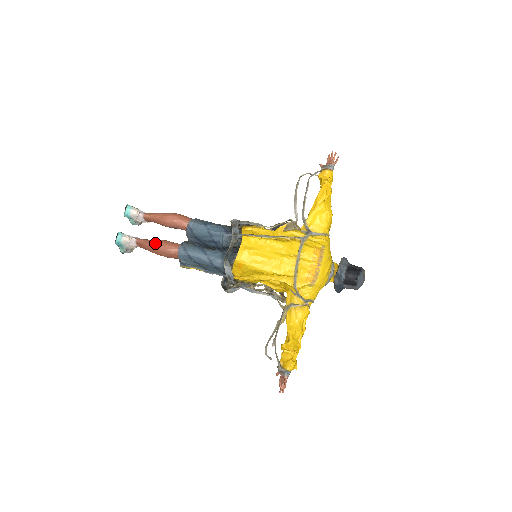
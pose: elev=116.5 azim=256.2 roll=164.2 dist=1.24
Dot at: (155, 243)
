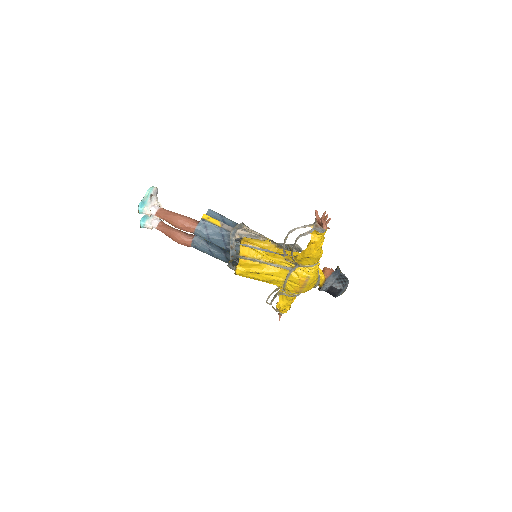
Dot at: (171, 238)
